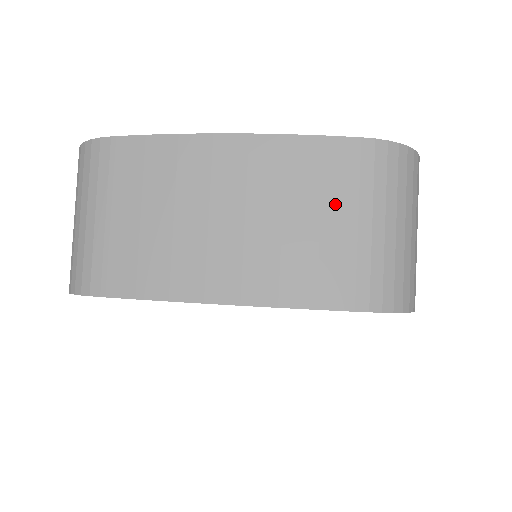
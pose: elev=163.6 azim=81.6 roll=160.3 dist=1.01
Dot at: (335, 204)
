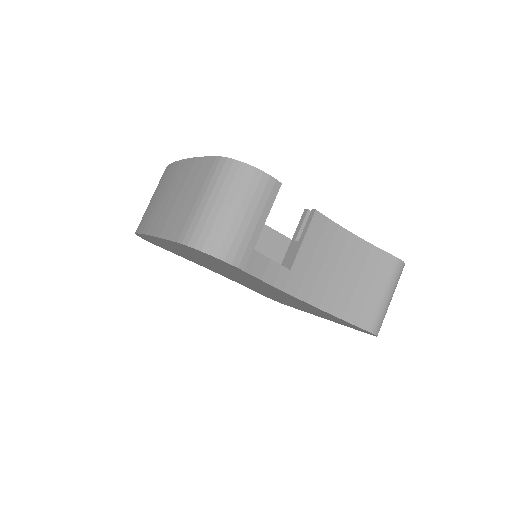
Dot at: (195, 189)
